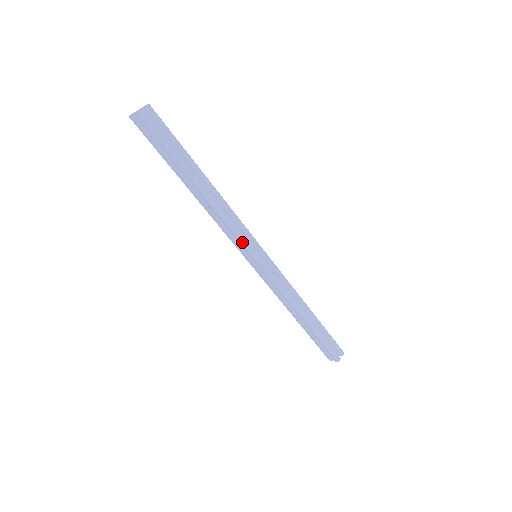
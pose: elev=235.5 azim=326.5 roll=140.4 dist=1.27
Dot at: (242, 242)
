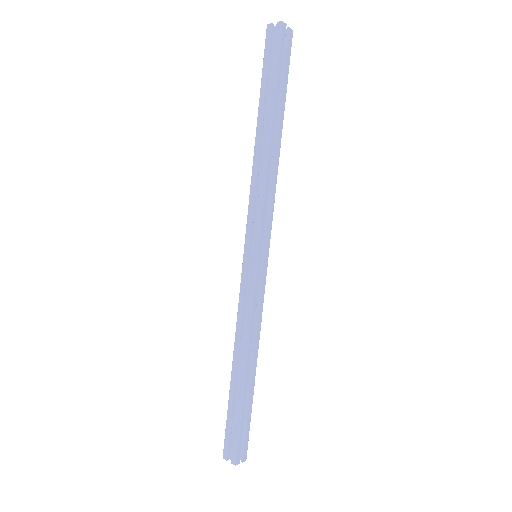
Dot at: (262, 224)
